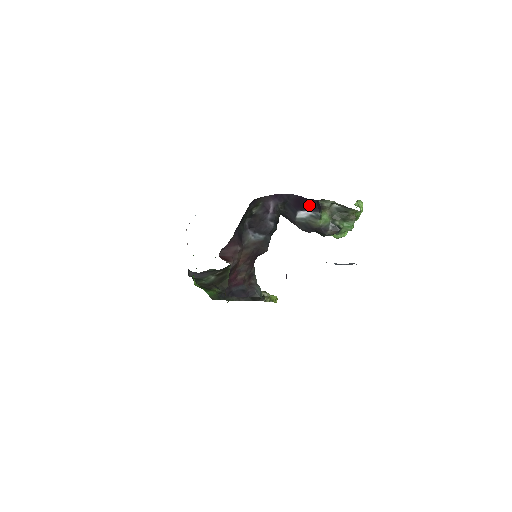
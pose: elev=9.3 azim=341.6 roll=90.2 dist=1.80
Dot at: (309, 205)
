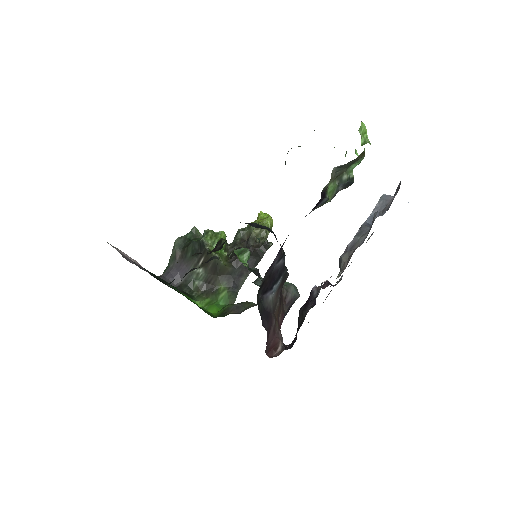
Dot at: occluded
